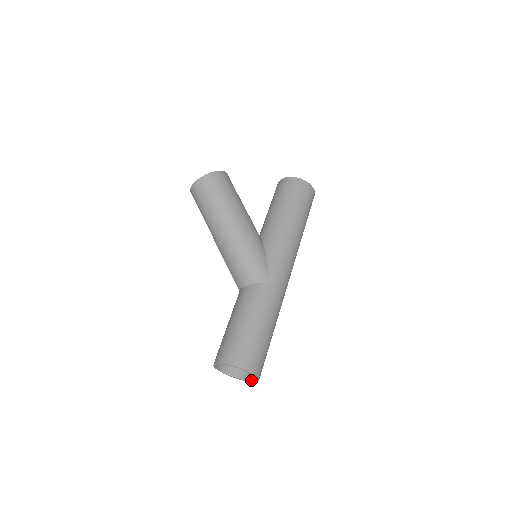
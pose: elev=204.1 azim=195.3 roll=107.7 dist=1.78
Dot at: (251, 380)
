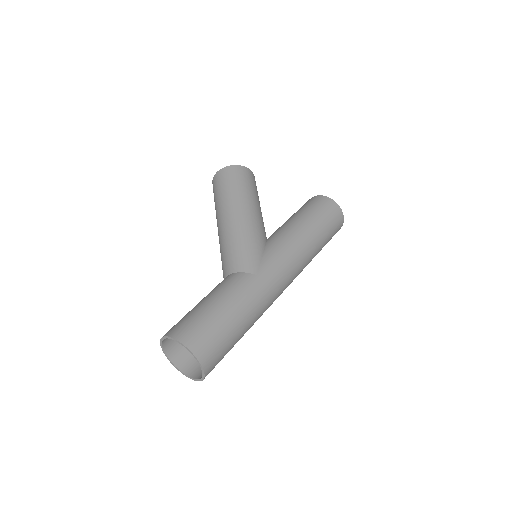
Dot at: (198, 378)
